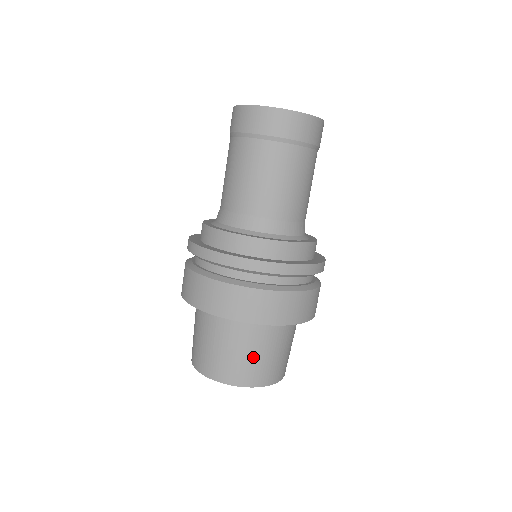
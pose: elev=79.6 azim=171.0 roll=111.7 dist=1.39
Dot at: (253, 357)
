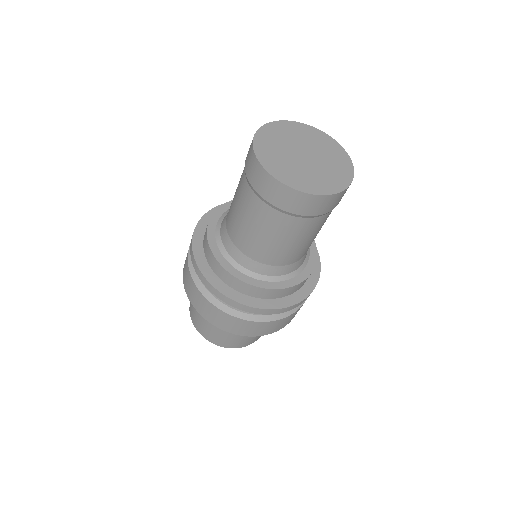
Dot at: (213, 329)
